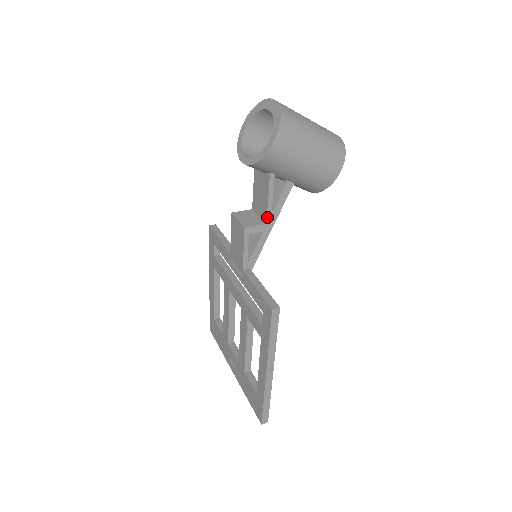
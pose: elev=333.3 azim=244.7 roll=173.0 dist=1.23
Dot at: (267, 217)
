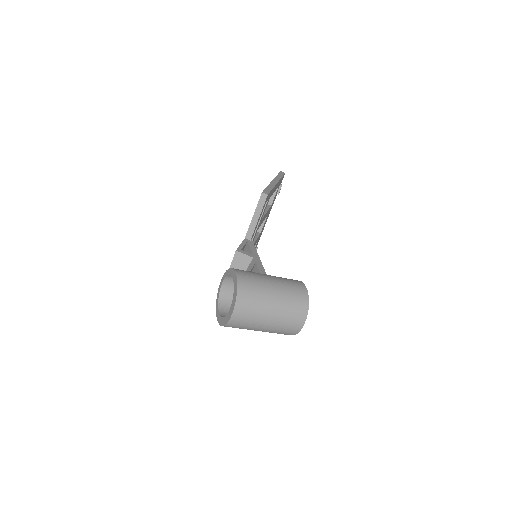
Dot at: occluded
